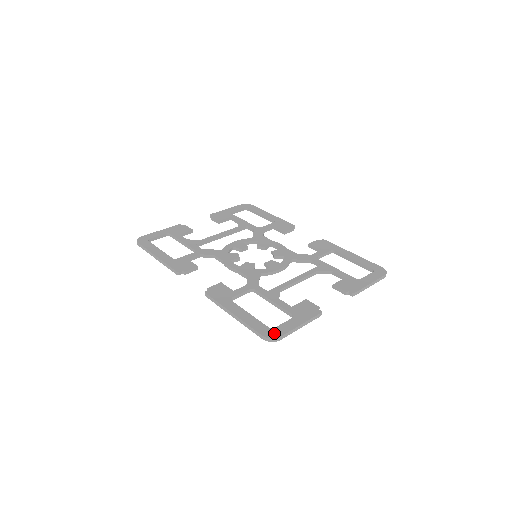
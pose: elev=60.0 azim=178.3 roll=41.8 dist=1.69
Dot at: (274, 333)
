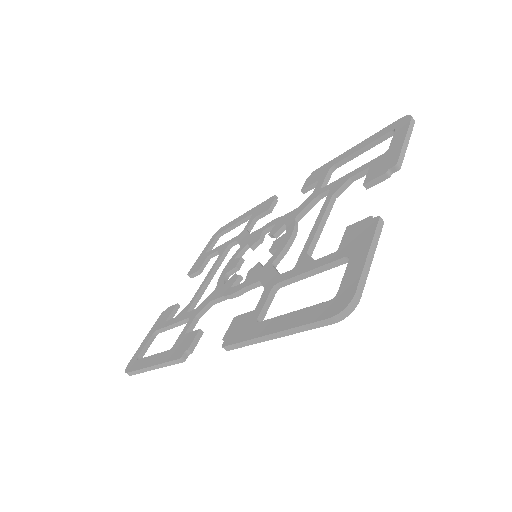
Dot at: (342, 299)
